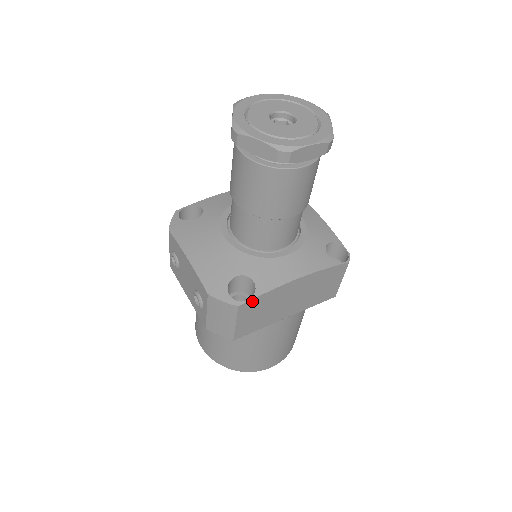
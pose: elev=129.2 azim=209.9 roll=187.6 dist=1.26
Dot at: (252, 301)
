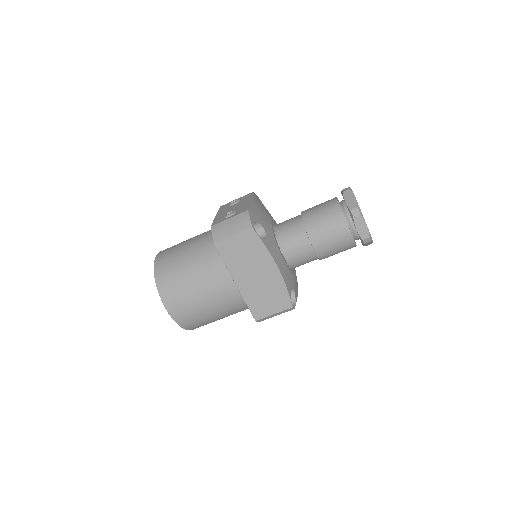
Dot at: (257, 238)
